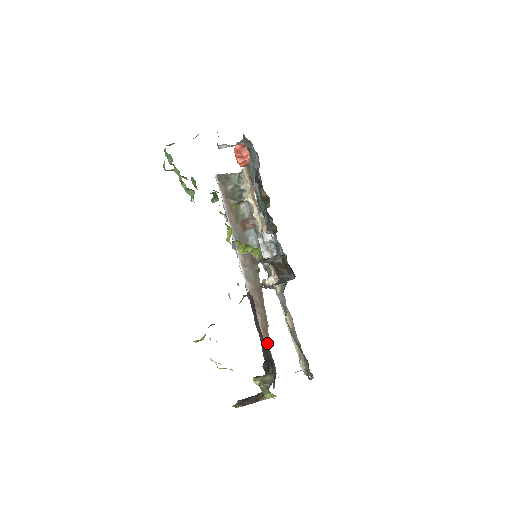
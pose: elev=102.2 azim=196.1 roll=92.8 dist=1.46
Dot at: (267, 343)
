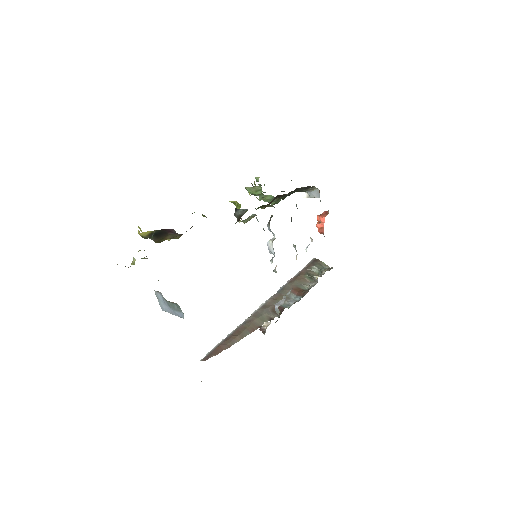
Dot at: occluded
